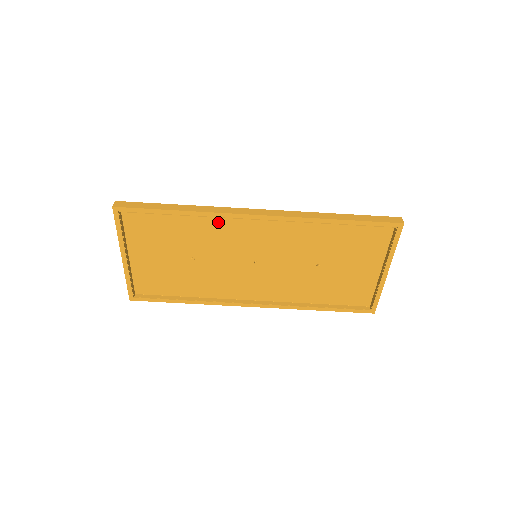
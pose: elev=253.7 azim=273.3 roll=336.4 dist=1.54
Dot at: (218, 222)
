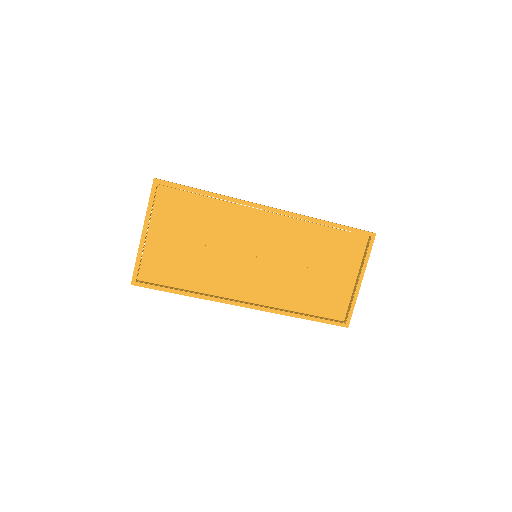
Dot at: (236, 211)
